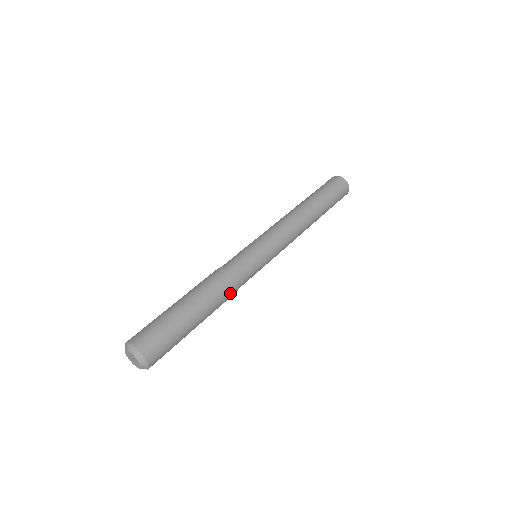
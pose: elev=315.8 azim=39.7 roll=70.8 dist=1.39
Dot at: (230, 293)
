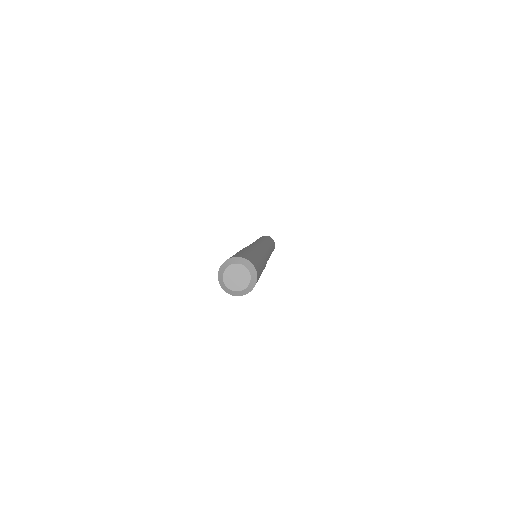
Dot at: (265, 256)
